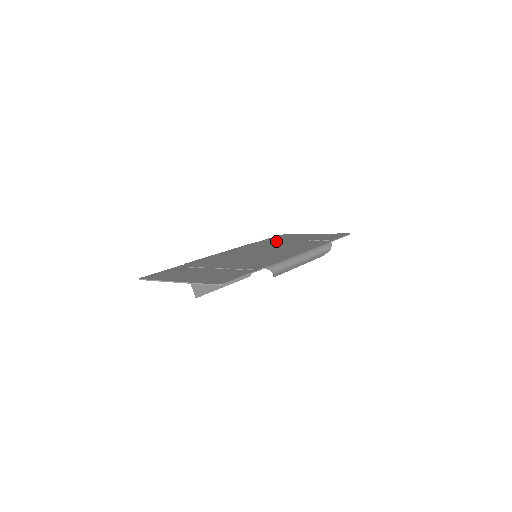
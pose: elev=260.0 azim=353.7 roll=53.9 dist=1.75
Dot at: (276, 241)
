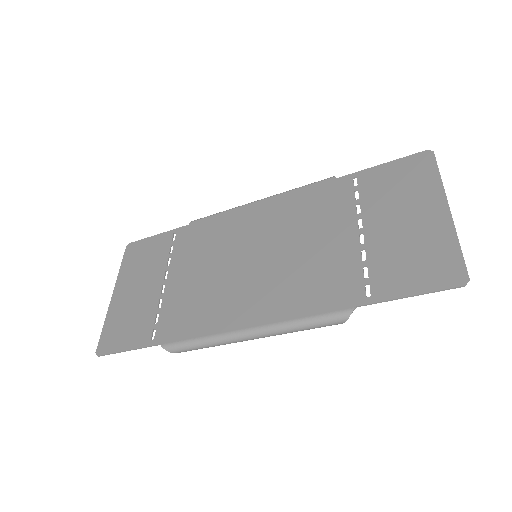
Dot at: (350, 204)
